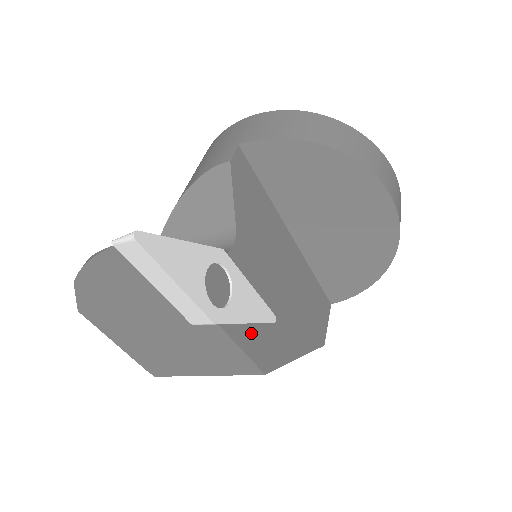
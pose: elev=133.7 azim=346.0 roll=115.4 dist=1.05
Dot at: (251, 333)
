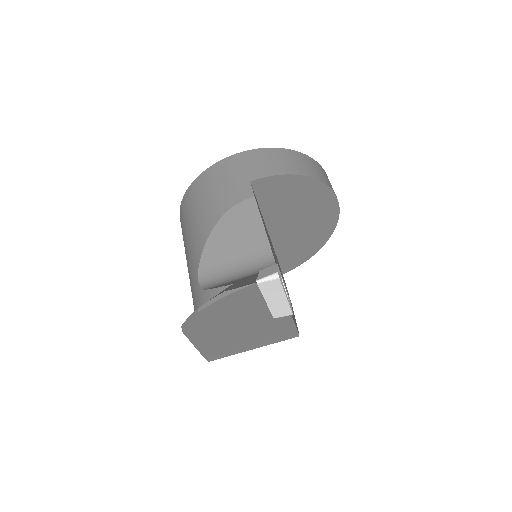
Dot at: occluded
